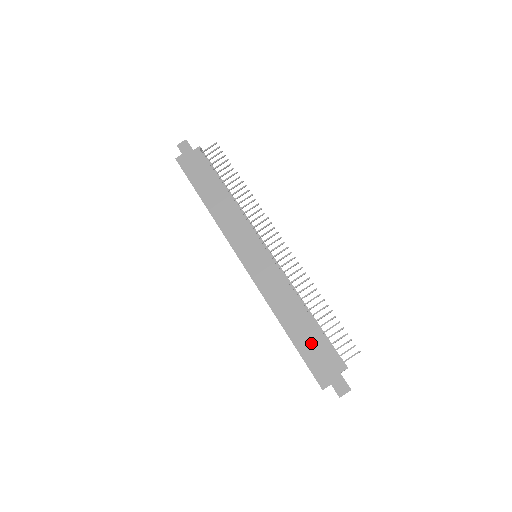
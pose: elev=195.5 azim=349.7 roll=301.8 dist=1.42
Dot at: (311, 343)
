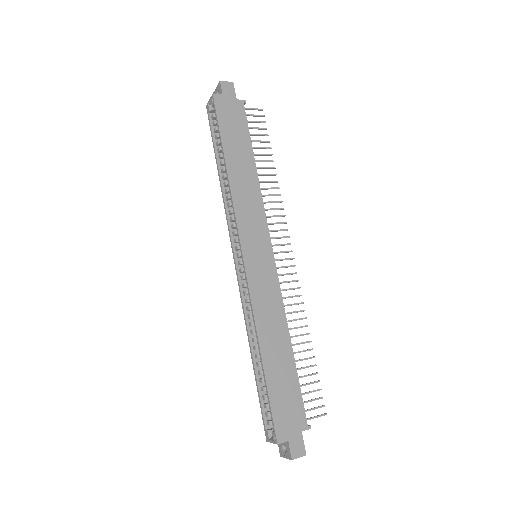
Dot at: (284, 384)
